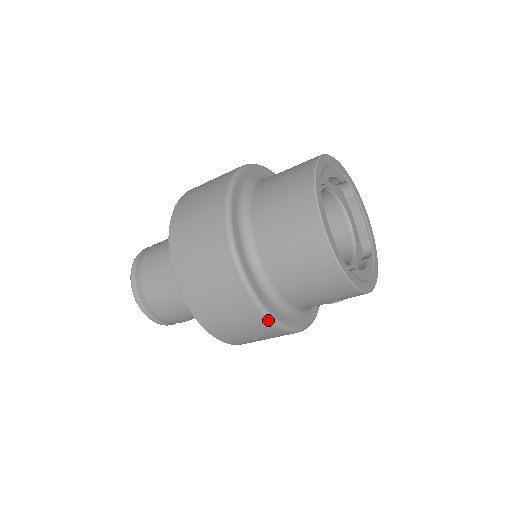
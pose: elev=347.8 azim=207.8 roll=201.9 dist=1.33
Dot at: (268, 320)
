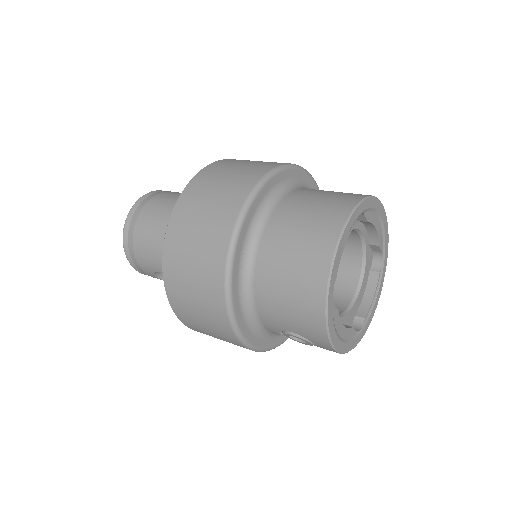
Dot at: (224, 290)
